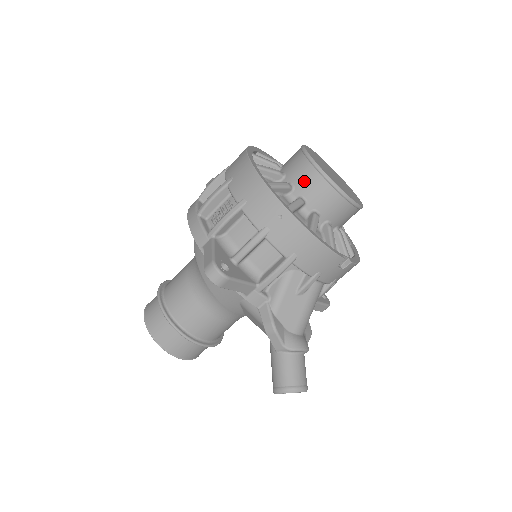
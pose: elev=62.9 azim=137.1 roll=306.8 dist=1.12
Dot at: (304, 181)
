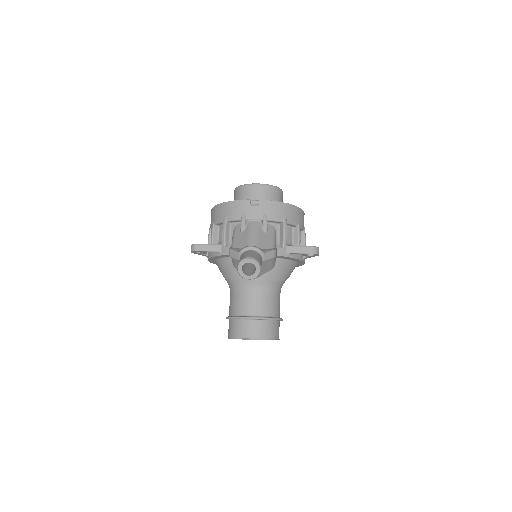
Dot at: occluded
